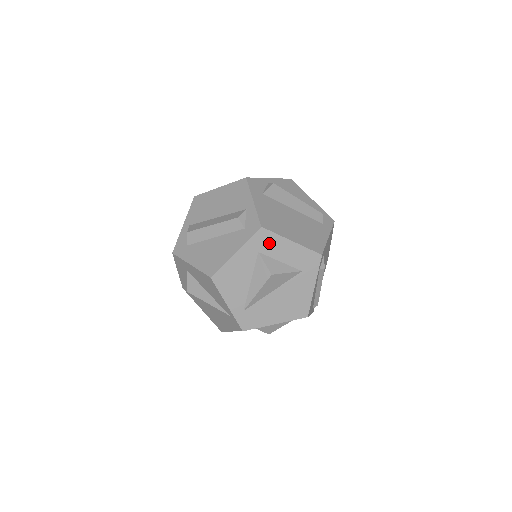
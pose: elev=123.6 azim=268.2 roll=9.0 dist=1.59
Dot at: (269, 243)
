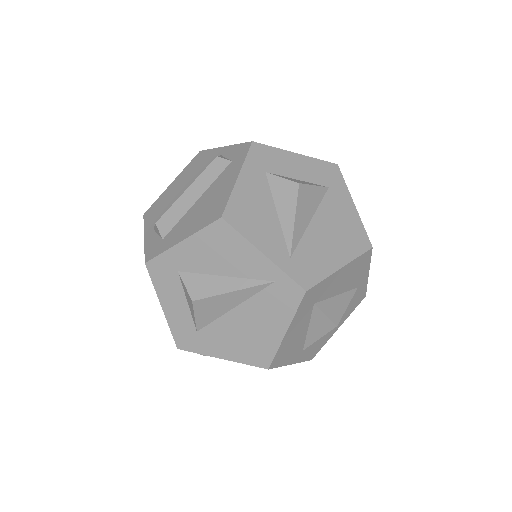
Dot at: (272, 159)
